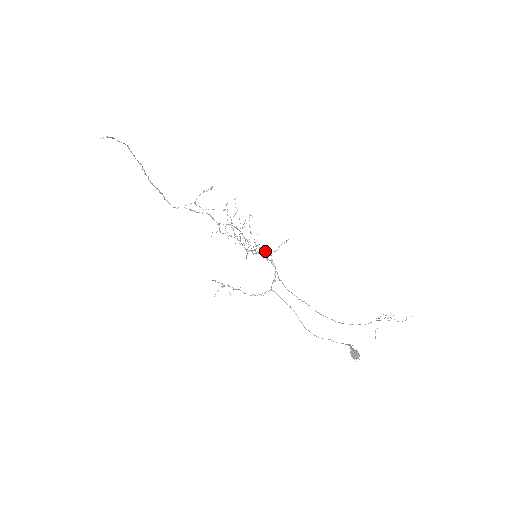
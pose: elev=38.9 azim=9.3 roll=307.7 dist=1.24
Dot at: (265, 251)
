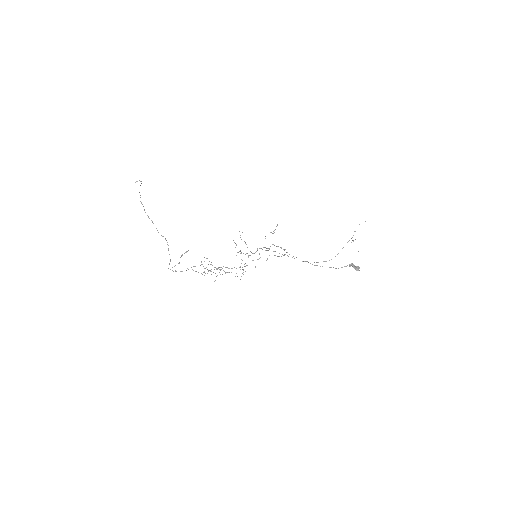
Dot at: occluded
